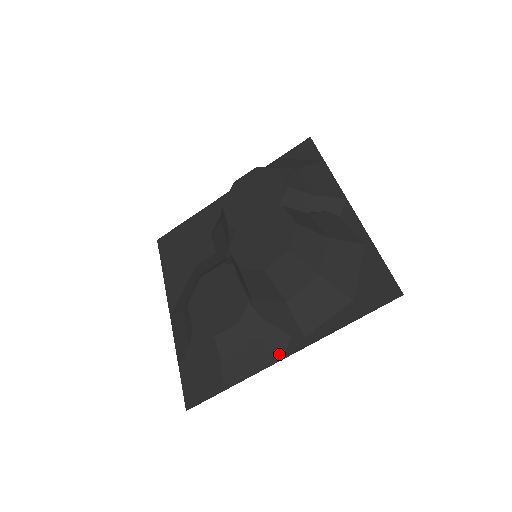
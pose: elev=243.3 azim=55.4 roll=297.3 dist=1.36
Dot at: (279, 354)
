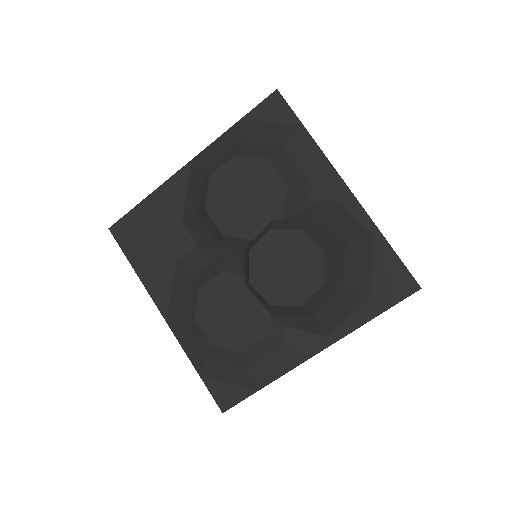
Dot at: (307, 353)
